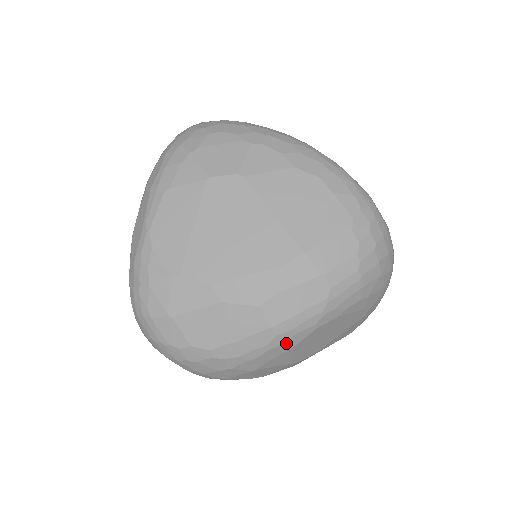
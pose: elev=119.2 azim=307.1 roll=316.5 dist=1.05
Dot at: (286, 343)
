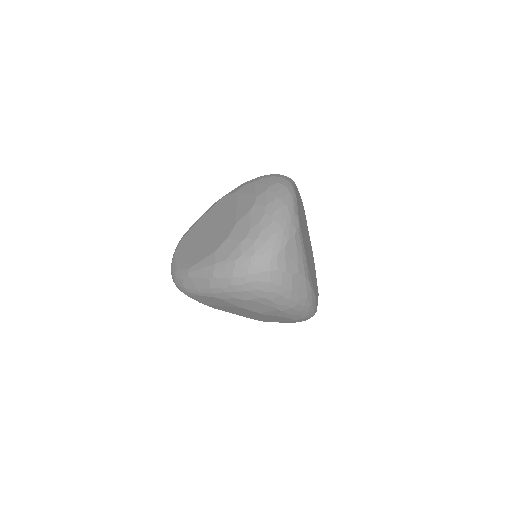
Dot at: occluded
